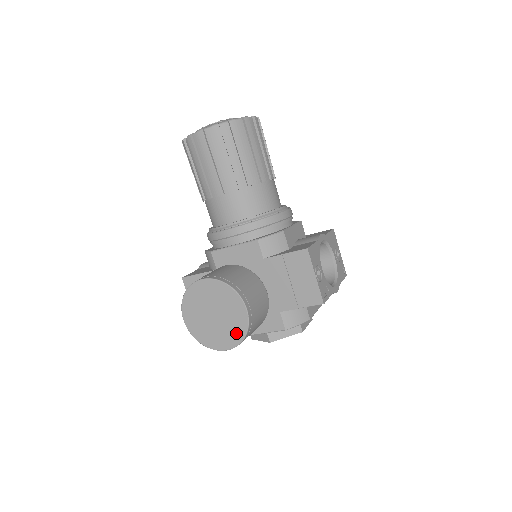
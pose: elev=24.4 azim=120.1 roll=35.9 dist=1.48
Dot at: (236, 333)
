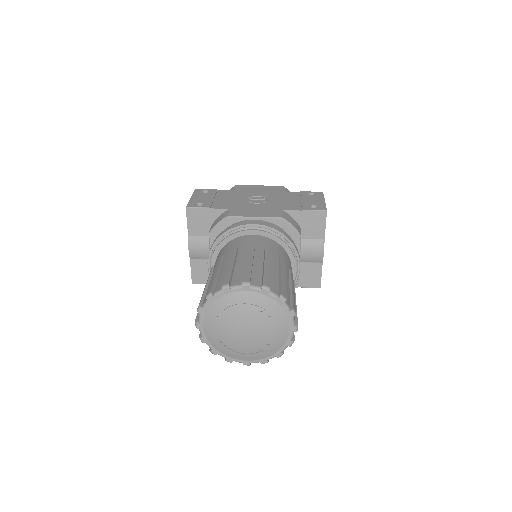
Dot at: occluded
